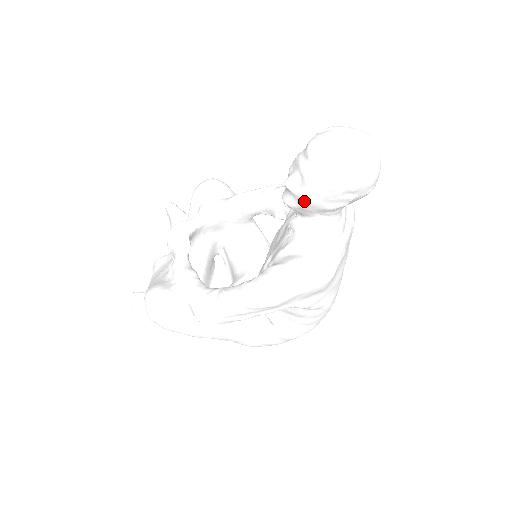
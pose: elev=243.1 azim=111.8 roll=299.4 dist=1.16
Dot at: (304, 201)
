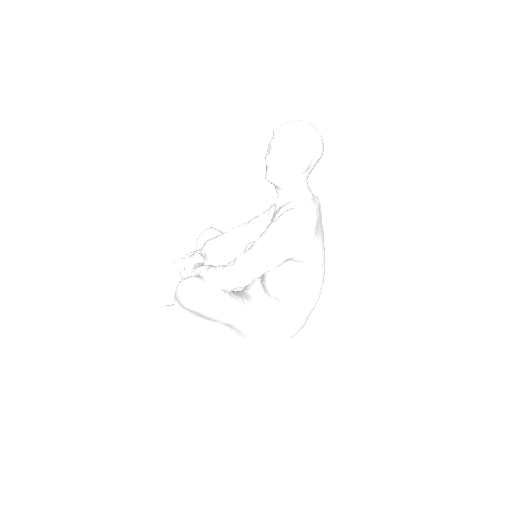
Dot at: (280, 167)
